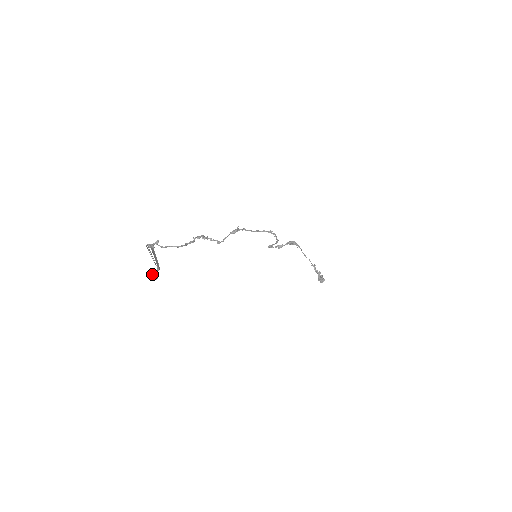
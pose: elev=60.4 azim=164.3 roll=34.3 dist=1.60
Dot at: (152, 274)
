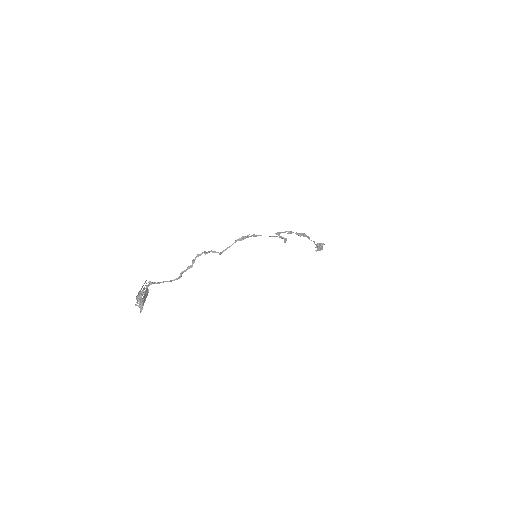
Dot at: occluded
